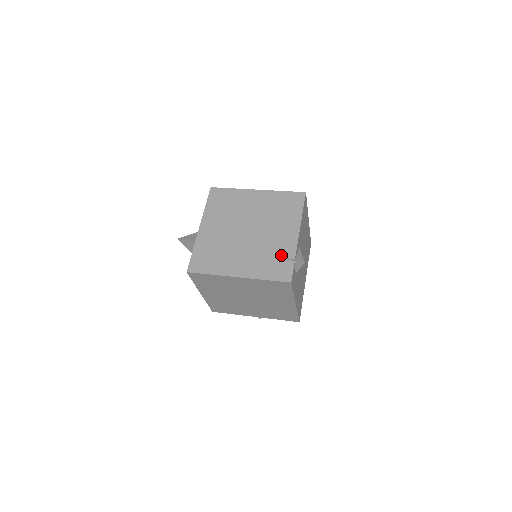
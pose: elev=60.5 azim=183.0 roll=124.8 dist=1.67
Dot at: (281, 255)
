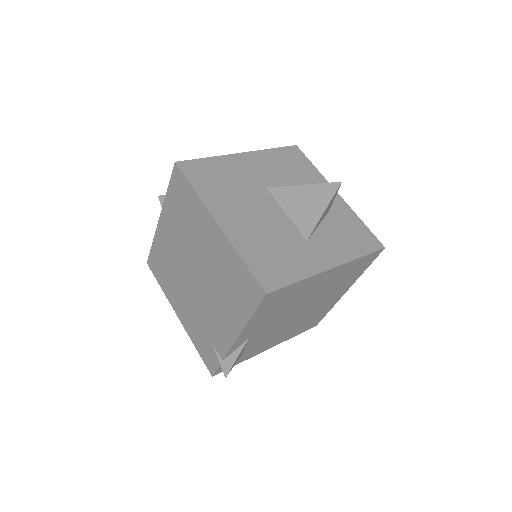
Dot at: (213, 341)
